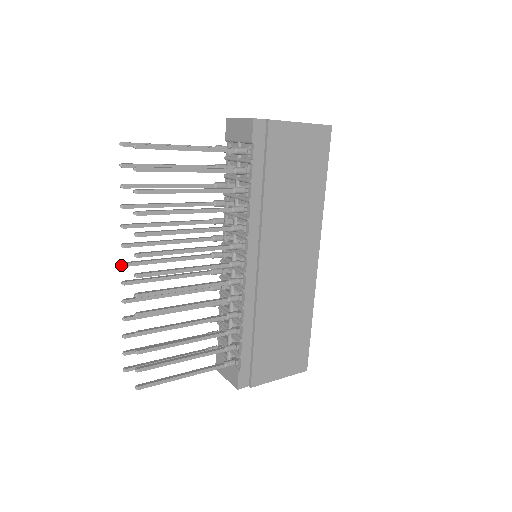
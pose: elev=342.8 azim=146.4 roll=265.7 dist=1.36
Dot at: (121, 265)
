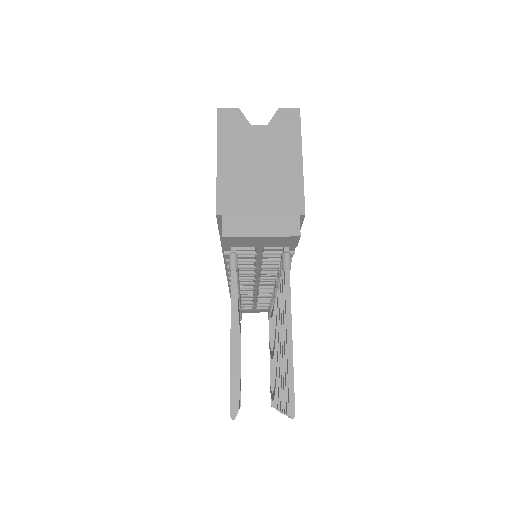
Dot at: occluded
